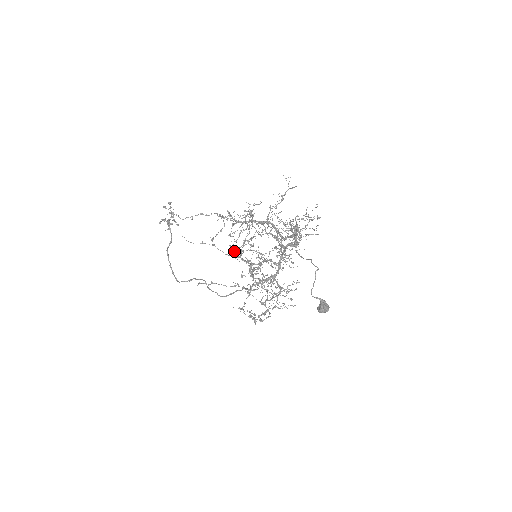
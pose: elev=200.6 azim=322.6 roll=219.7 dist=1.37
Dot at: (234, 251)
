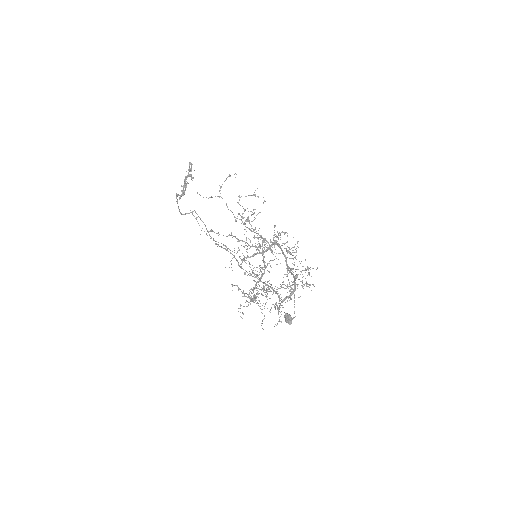
Dot at: occluded
